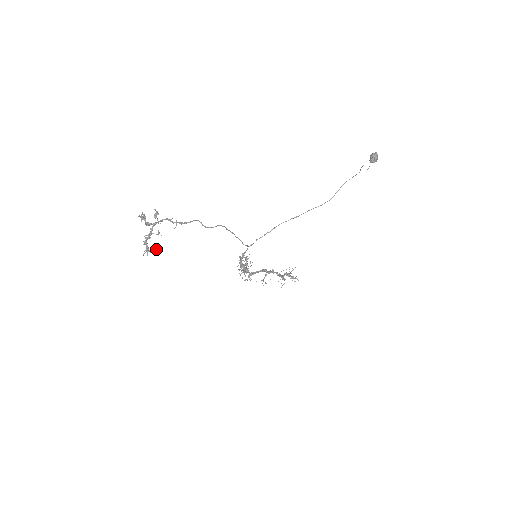
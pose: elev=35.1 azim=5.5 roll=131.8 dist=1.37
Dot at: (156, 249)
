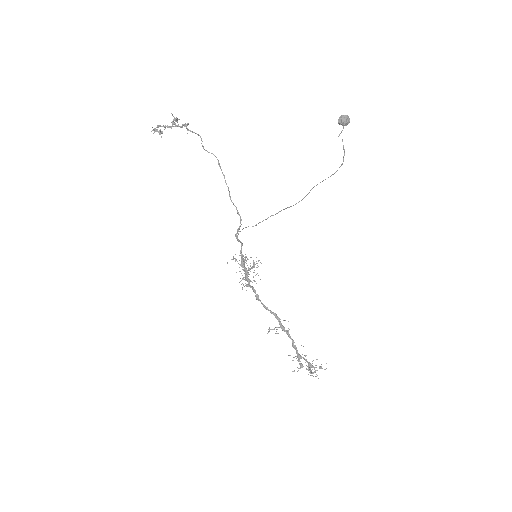
Dot at: occluded
